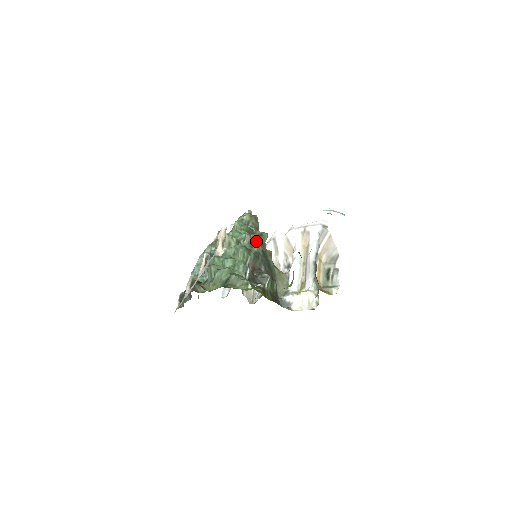
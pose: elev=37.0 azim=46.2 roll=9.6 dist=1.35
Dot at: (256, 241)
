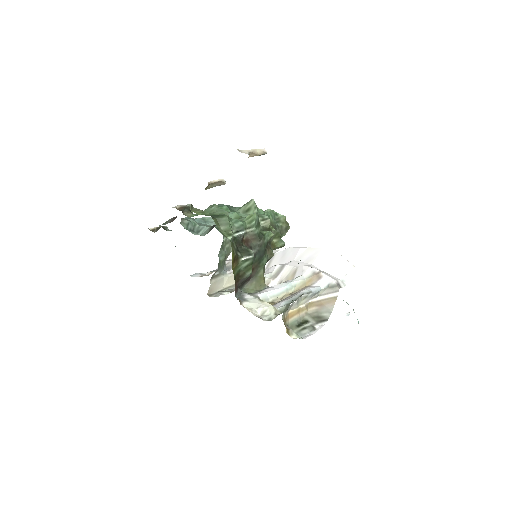
Dot at: occluded
